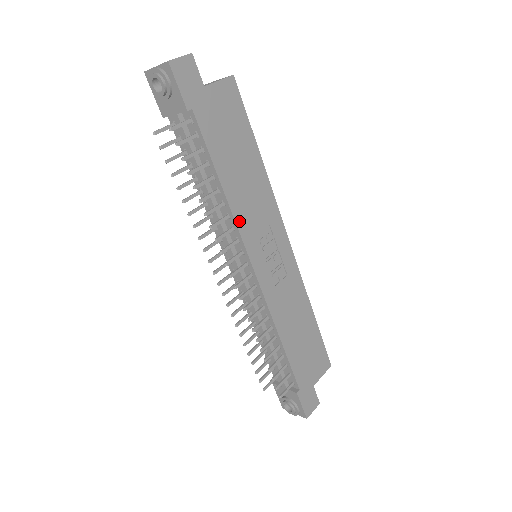
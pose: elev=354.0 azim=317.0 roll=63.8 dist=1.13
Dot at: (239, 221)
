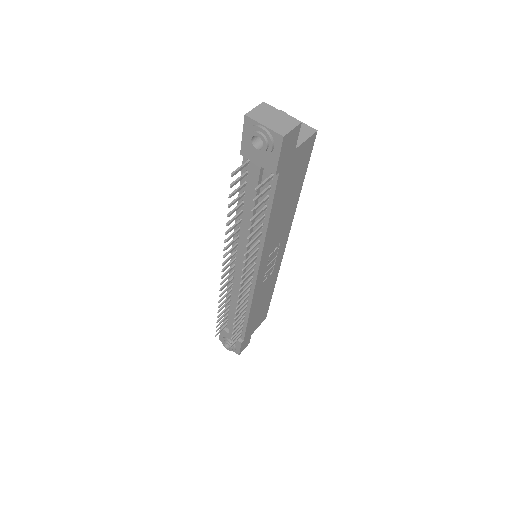
Dot at: (265, 247)
